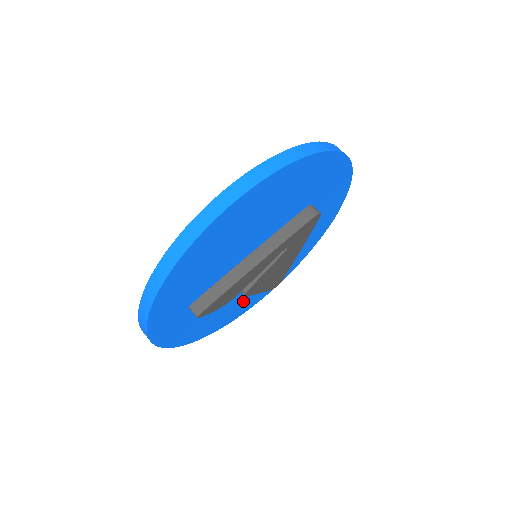
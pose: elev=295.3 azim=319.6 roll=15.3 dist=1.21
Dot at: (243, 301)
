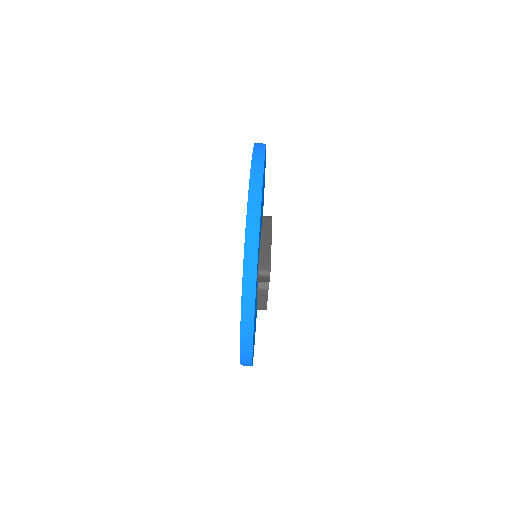
Dot at: occluded
